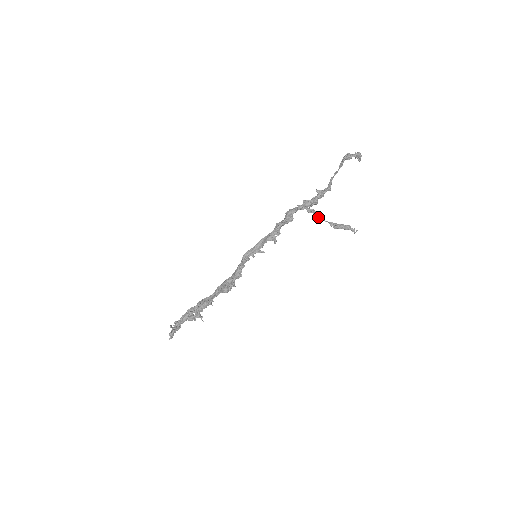
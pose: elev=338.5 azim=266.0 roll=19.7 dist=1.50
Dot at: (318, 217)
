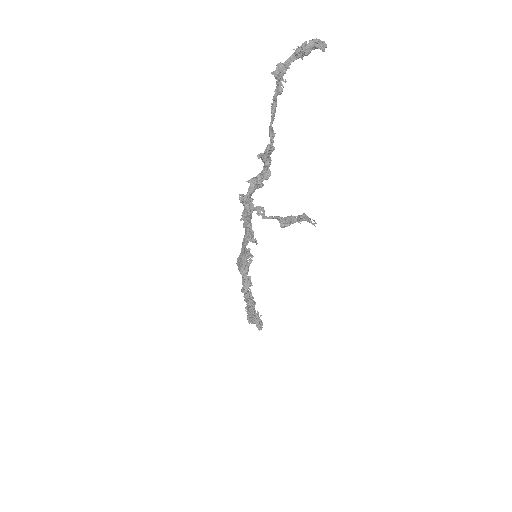
Dot at: (259, 212)
